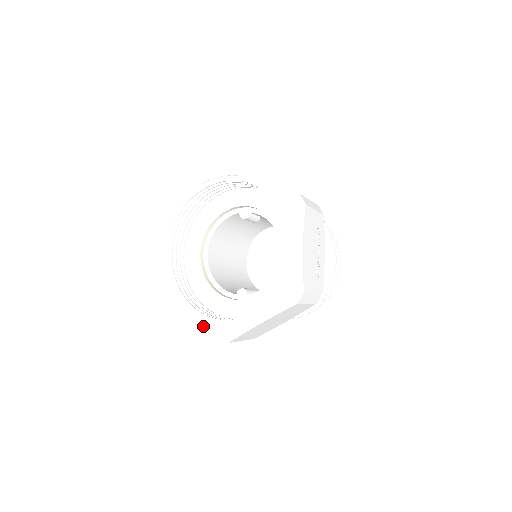
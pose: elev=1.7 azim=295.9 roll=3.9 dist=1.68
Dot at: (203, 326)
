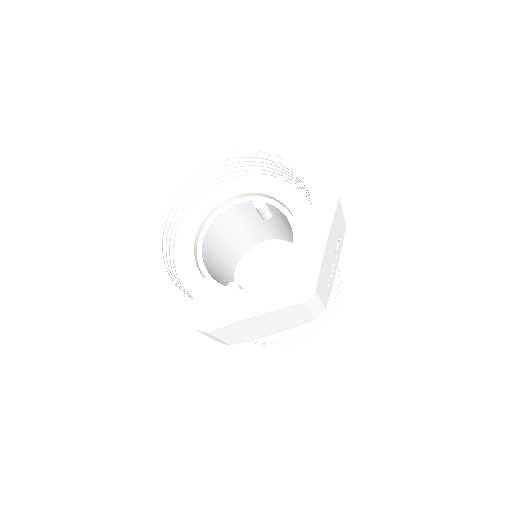
Dot at: (182, 306)
